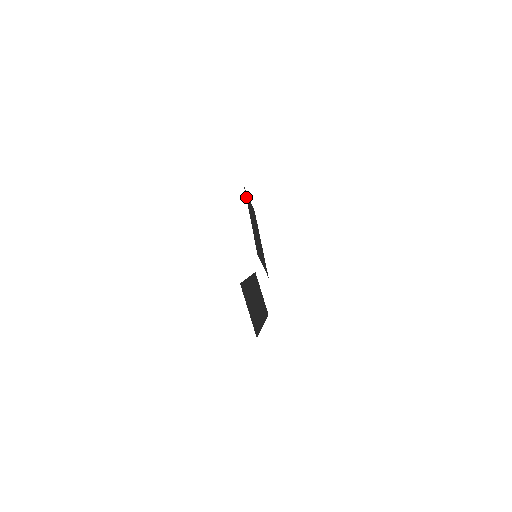
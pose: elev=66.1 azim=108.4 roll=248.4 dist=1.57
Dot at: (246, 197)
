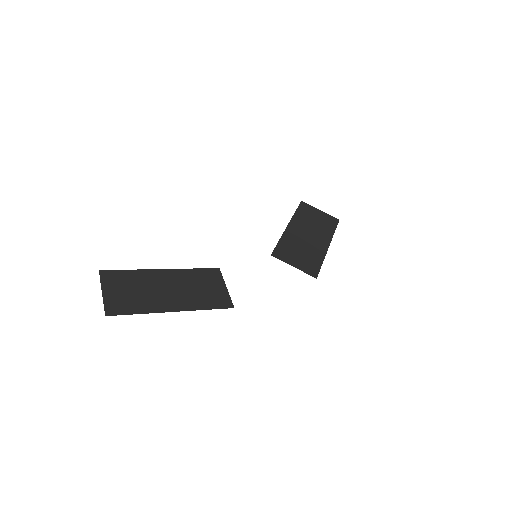
Dot at: (298, 209)
